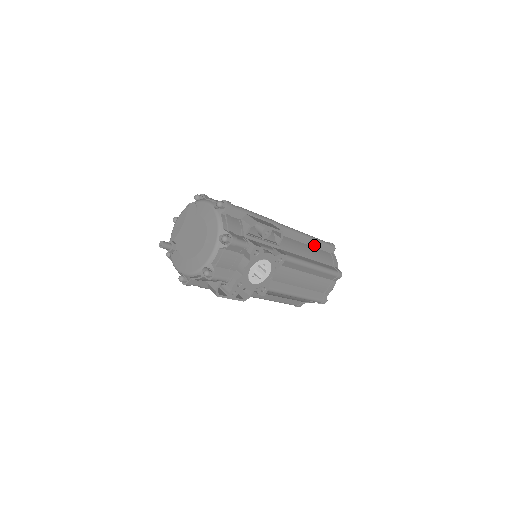
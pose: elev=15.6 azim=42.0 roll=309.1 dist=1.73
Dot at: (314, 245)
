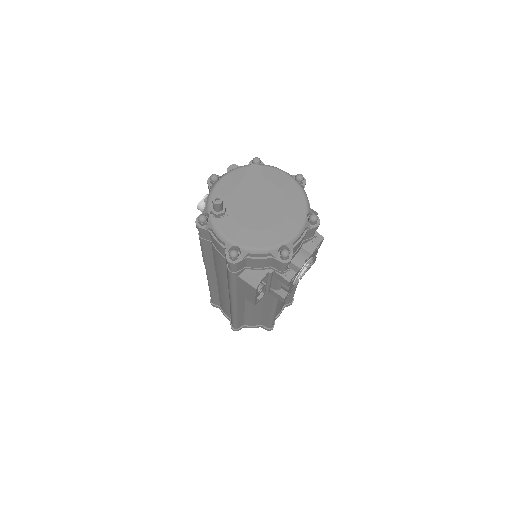
Dot at: occluded
